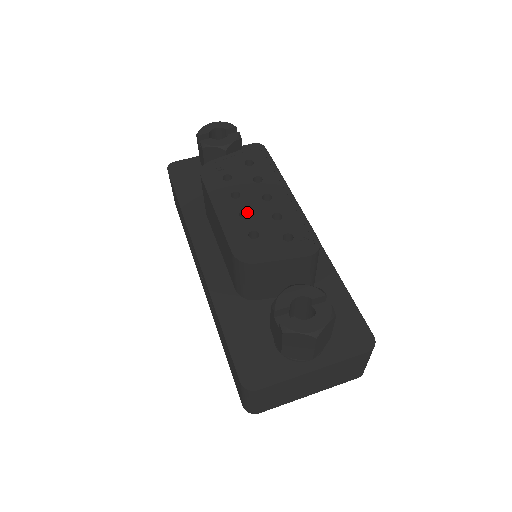
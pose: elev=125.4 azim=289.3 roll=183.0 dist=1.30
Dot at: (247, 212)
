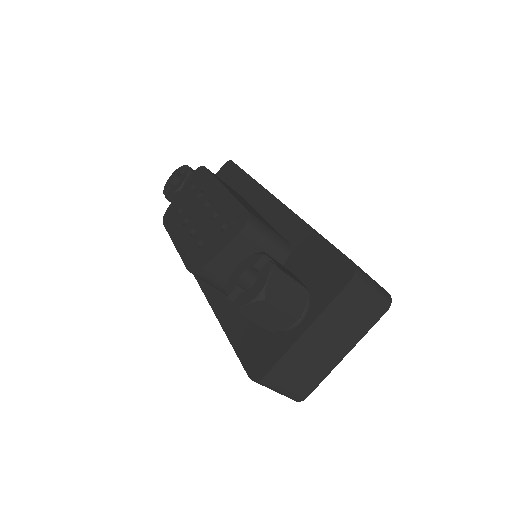
Dot at: (196, 228)
